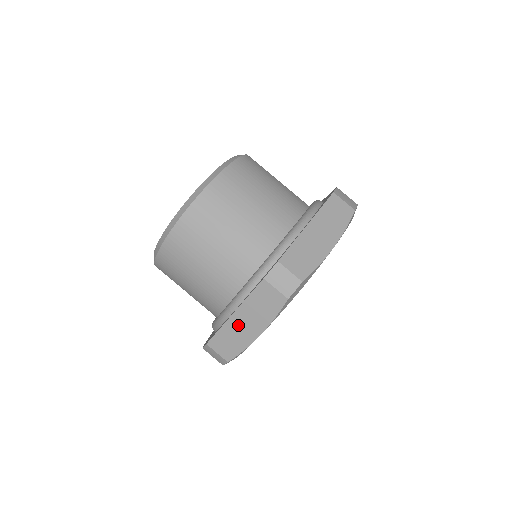
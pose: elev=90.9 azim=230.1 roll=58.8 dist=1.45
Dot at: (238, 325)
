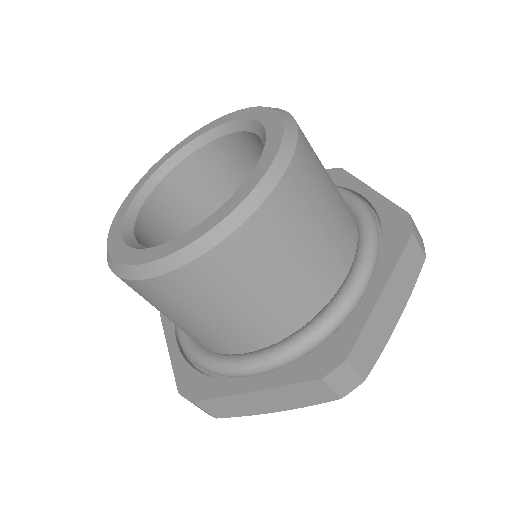
Dot at: (252, 400)
